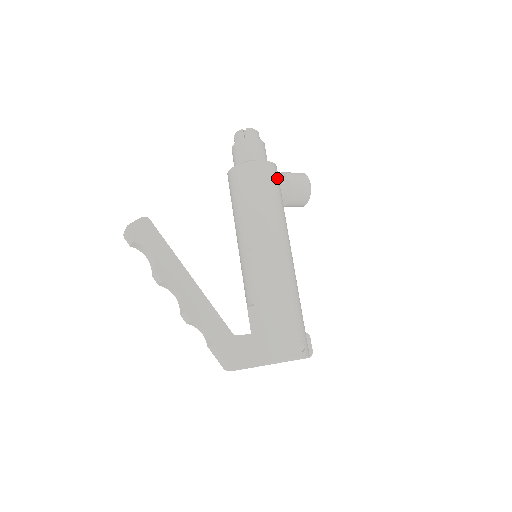
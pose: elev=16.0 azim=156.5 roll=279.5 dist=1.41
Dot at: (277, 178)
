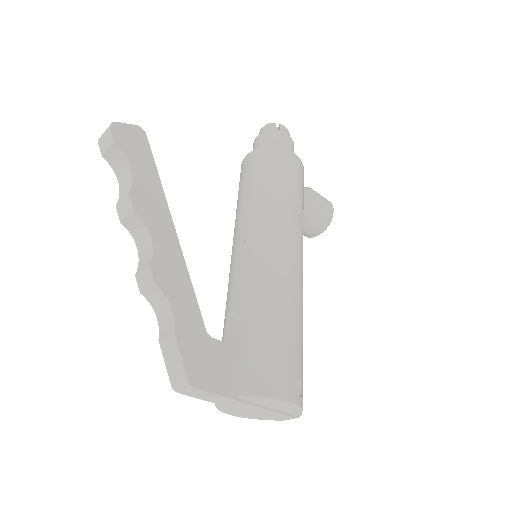
Dot at: (303, 183)
